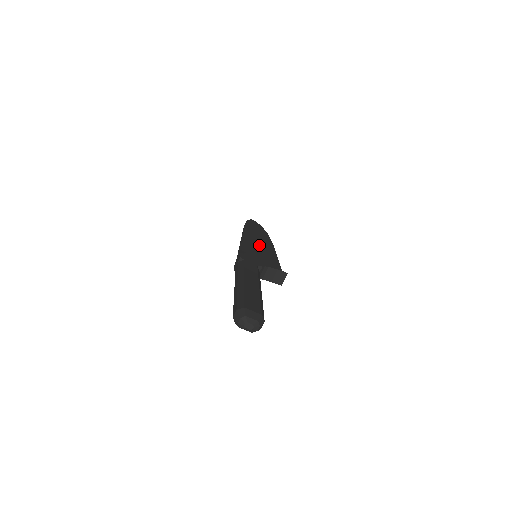
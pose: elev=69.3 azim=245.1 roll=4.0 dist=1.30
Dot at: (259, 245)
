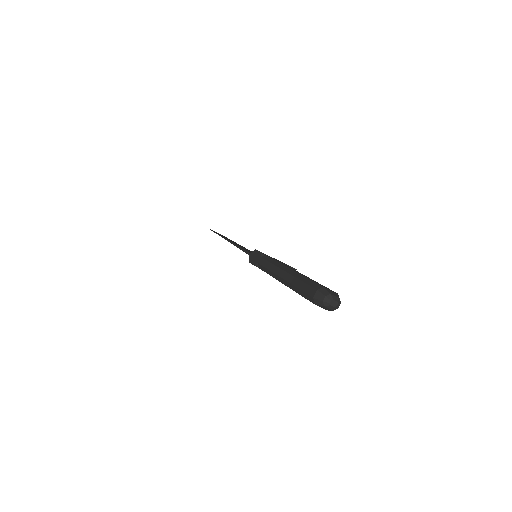
Dot at: occluded
